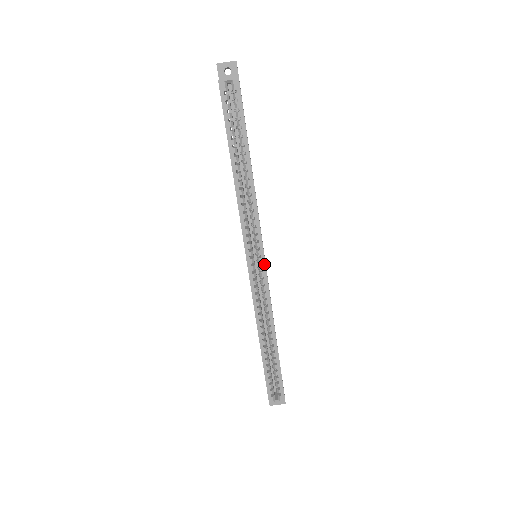
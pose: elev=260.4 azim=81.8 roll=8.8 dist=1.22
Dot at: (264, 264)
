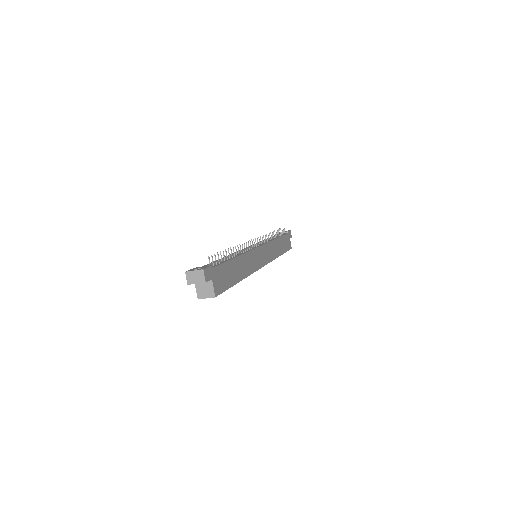
Dot at: occluded
